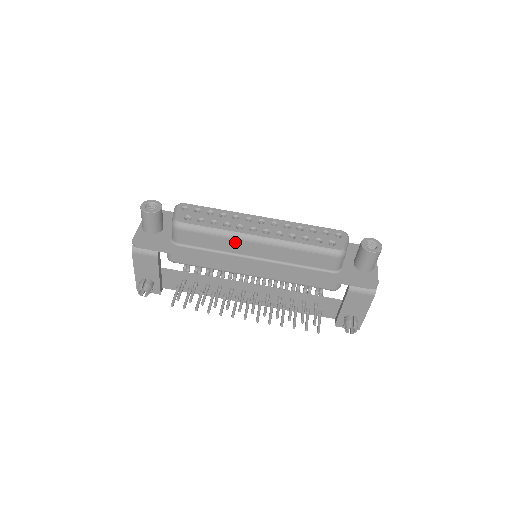
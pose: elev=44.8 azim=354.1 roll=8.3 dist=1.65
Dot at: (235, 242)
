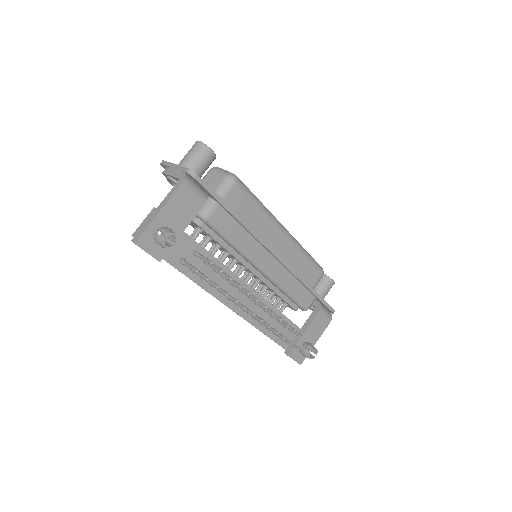
Dot at: (269, 224)
